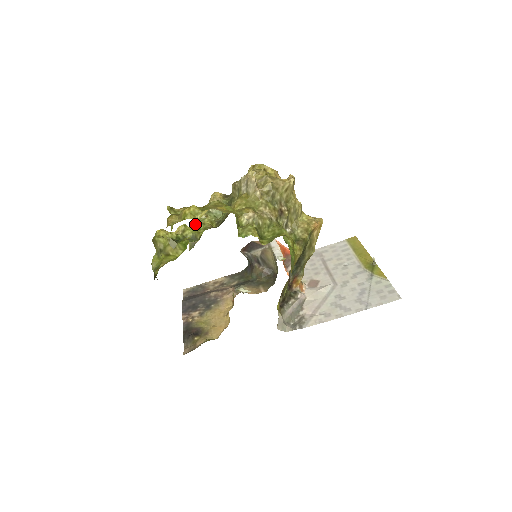
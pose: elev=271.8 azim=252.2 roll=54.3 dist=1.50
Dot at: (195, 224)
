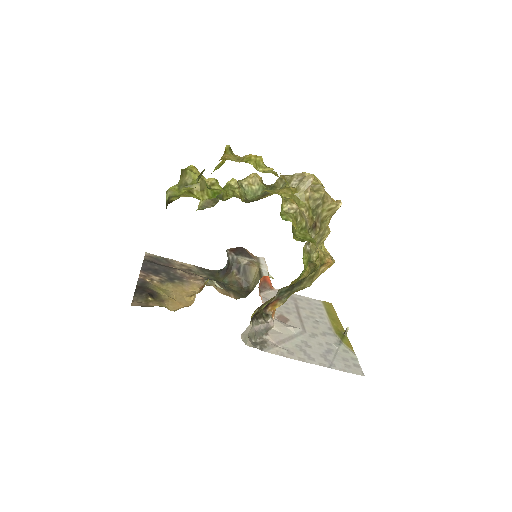
Dot at: (224, 187)
